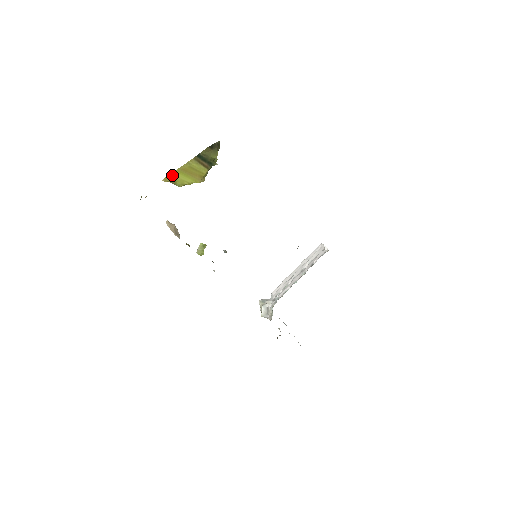
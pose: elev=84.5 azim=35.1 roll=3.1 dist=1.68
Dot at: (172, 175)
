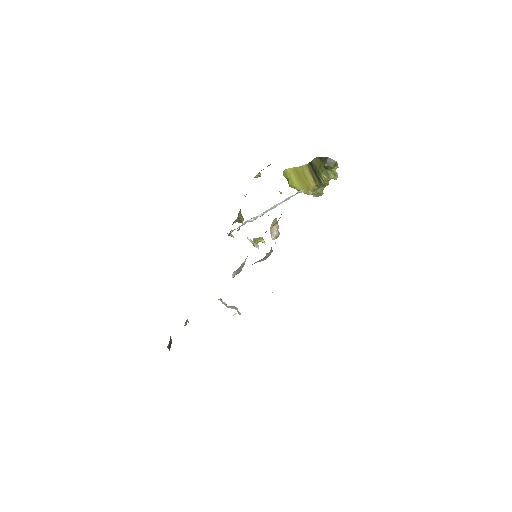
Dot at: (288, 171)
